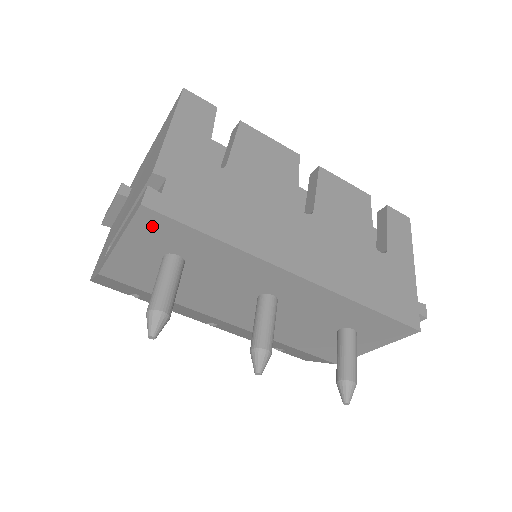
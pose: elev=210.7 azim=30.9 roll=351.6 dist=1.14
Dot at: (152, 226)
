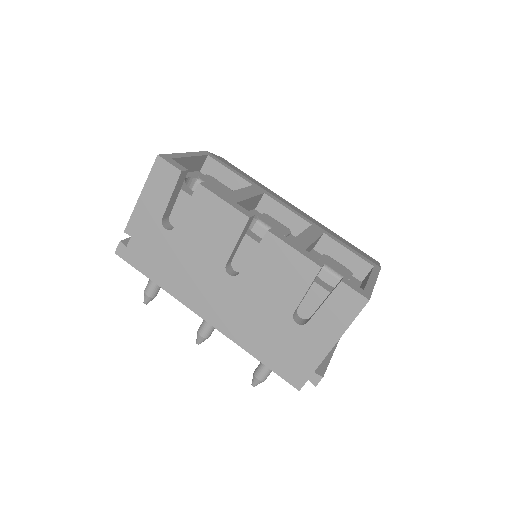
Dot at: occluded
